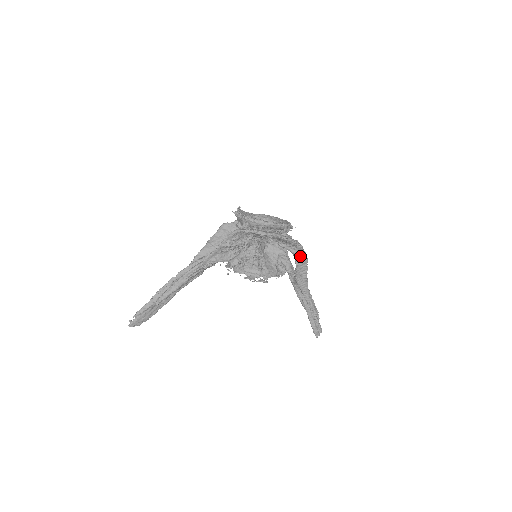
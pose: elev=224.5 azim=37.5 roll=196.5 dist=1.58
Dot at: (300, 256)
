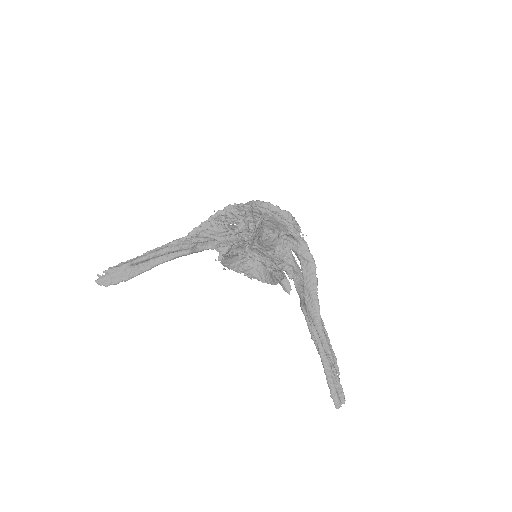
Dot at: (305, 257)
